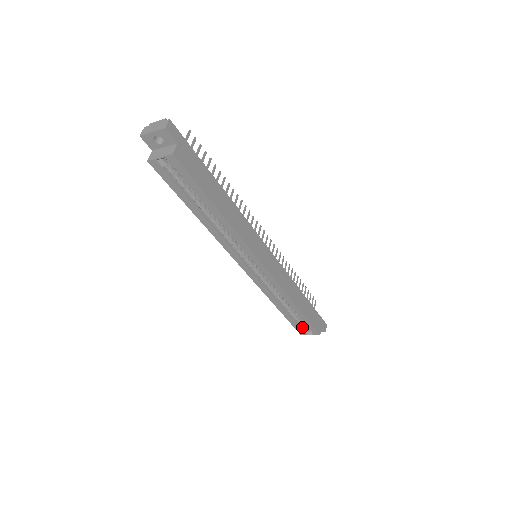
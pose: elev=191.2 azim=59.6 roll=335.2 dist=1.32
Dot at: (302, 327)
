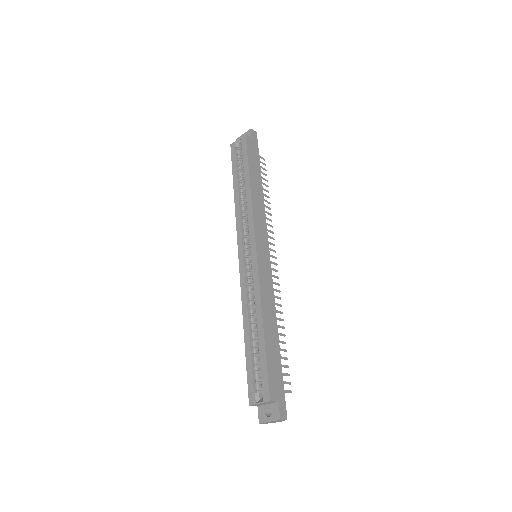
Dot at: (256, 384)
